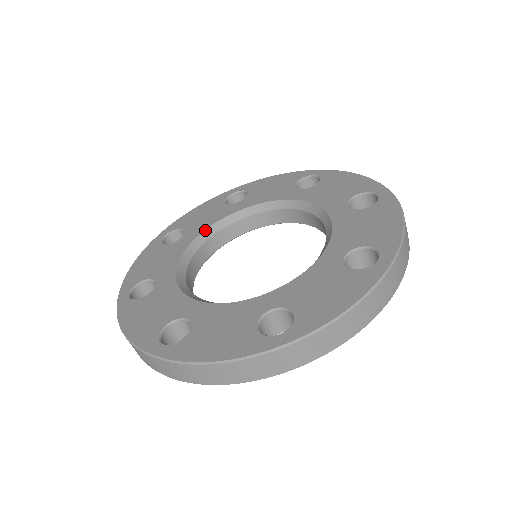
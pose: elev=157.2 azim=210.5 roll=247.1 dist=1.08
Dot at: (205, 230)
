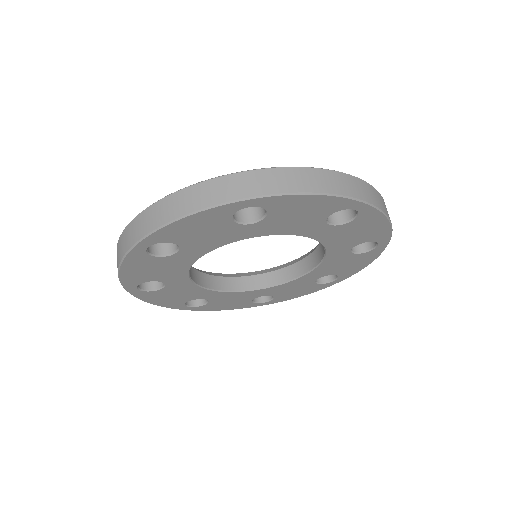
Dot at: (271, 268)
